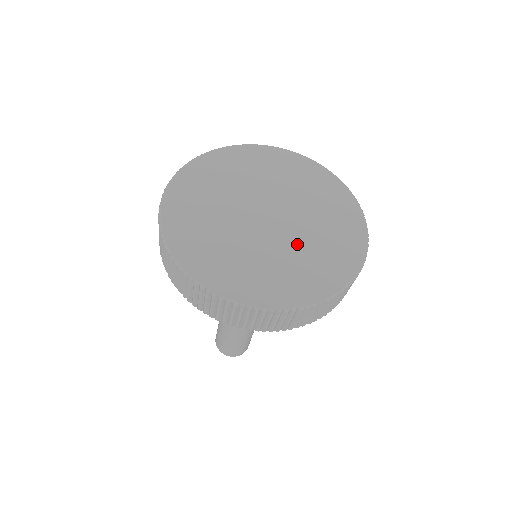
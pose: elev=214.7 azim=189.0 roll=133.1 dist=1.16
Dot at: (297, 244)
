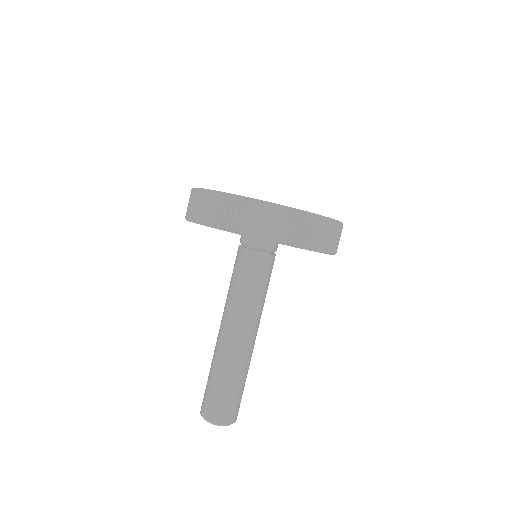
Dot at: occluded
